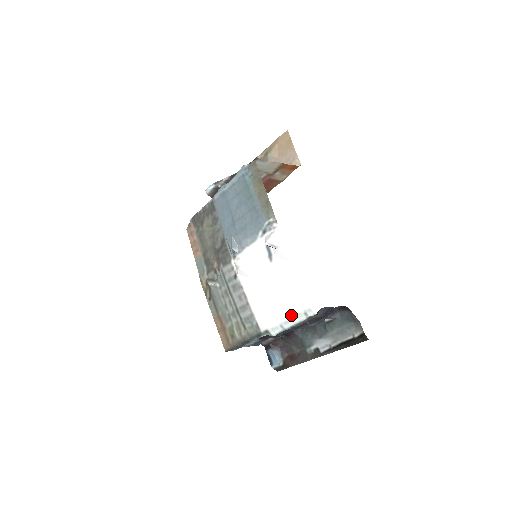
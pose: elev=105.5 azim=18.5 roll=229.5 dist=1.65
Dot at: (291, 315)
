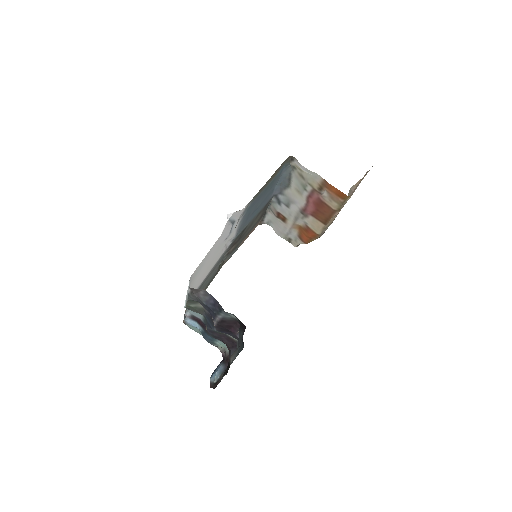
Dot at: (190, 284)
